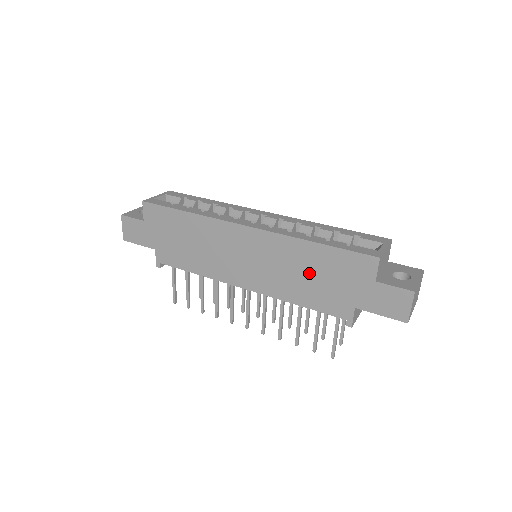
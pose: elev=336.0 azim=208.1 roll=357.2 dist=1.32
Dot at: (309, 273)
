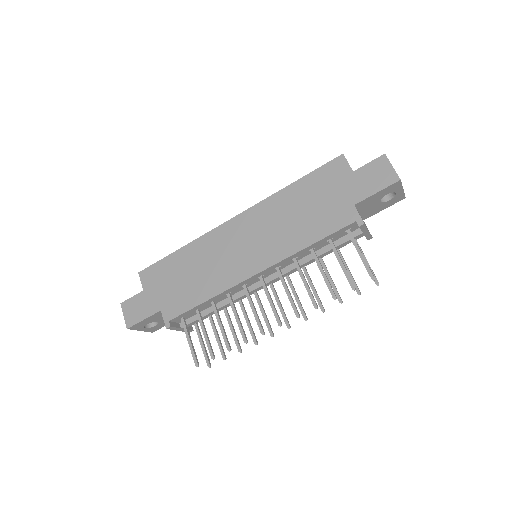
Dot at: (301, 210)
